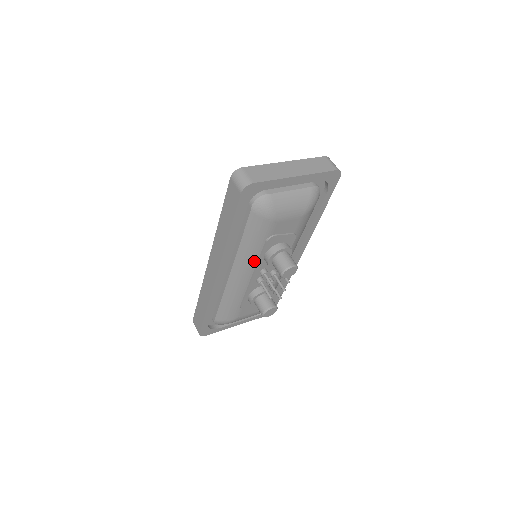
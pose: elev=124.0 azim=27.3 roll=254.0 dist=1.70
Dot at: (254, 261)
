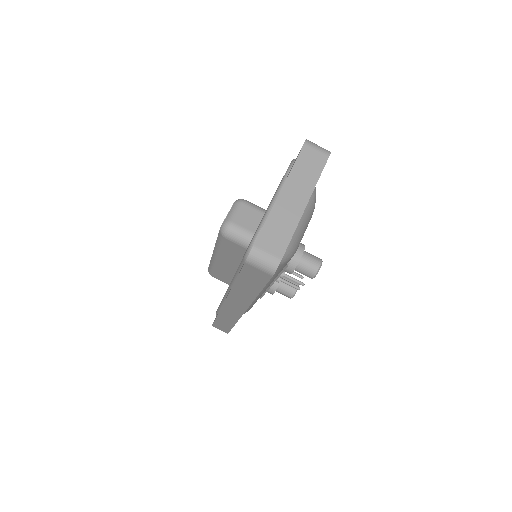
Dot at: occluded
